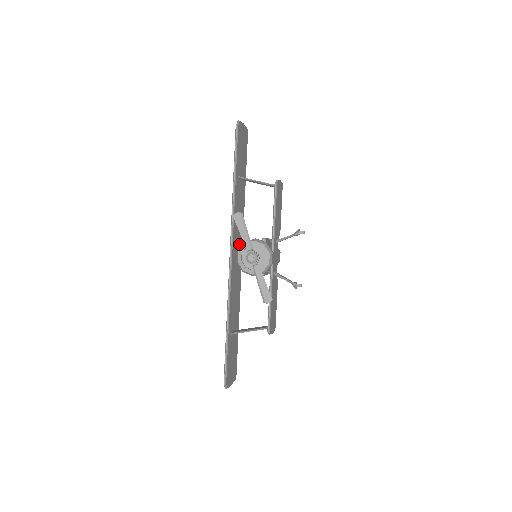
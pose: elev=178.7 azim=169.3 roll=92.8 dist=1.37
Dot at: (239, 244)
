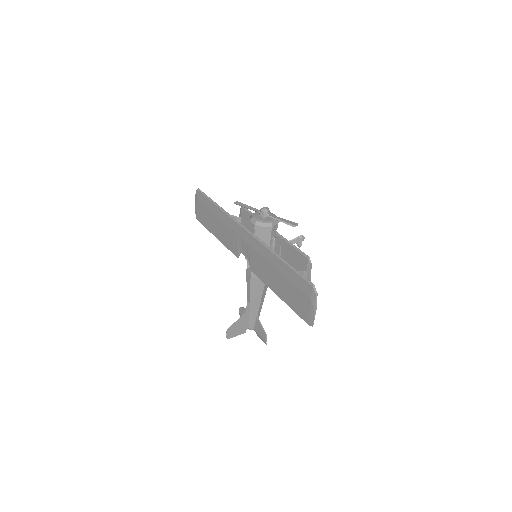
Dot at: (240, 248)
